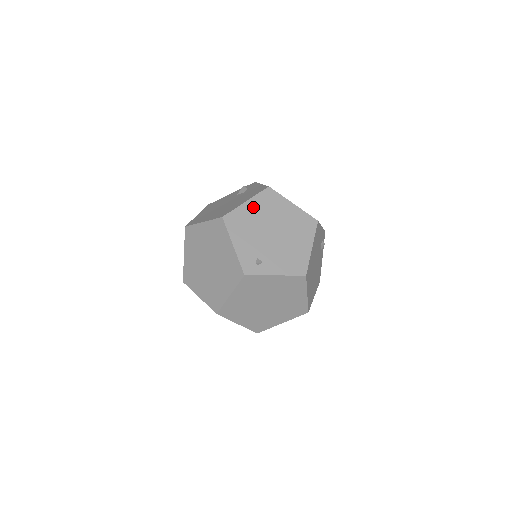
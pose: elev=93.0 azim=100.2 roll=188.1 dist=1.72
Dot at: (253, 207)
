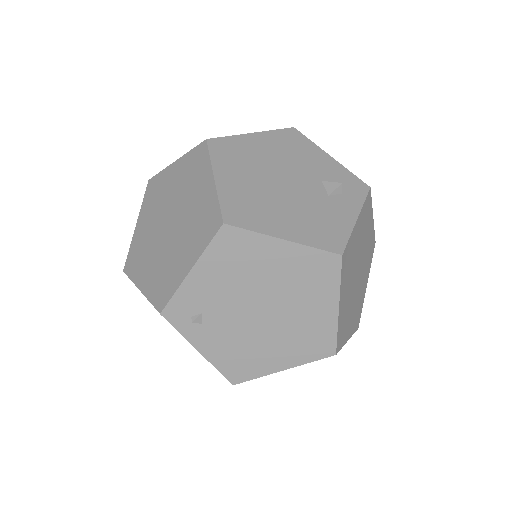
Dot at: (282, 256)
